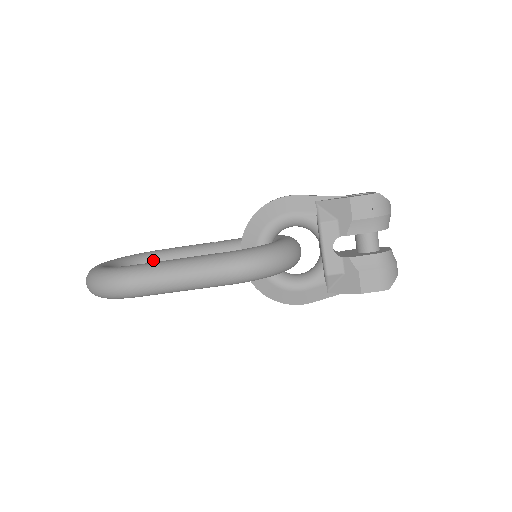
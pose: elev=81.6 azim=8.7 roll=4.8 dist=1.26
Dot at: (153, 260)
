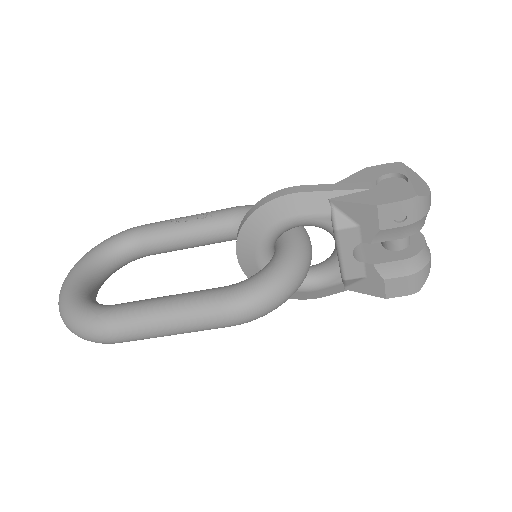
Dot at: (130, 247)
